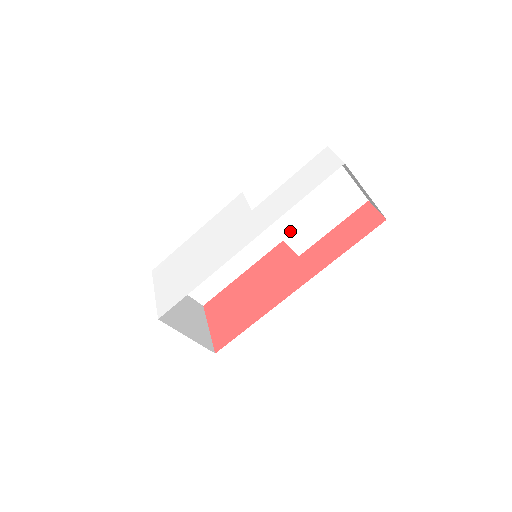
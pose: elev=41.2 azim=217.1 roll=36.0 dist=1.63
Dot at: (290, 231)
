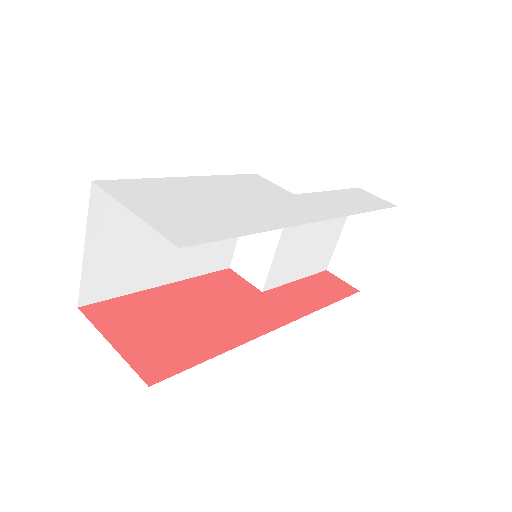
Dot at: (284, 252)
